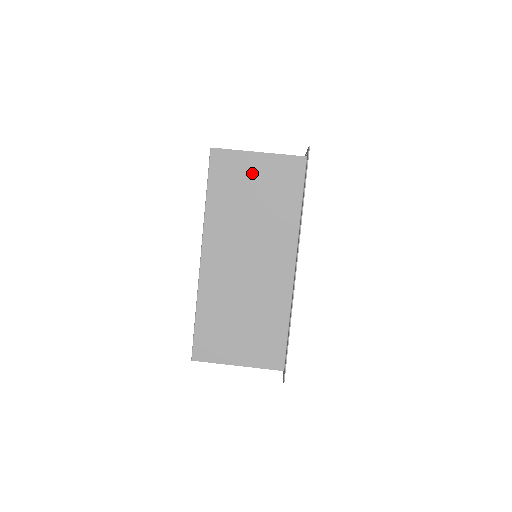
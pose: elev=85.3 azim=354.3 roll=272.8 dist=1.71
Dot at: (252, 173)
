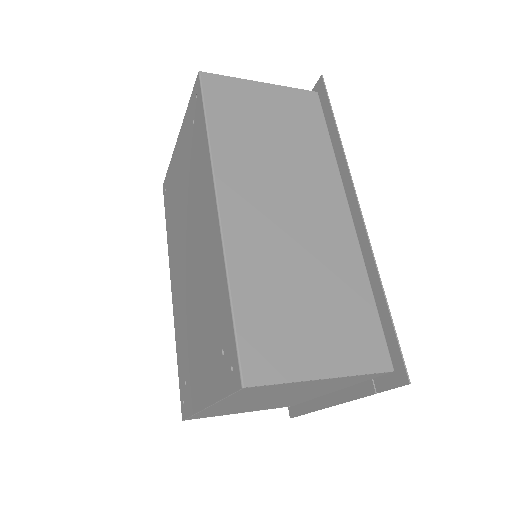
Dot at: (261, 103)
